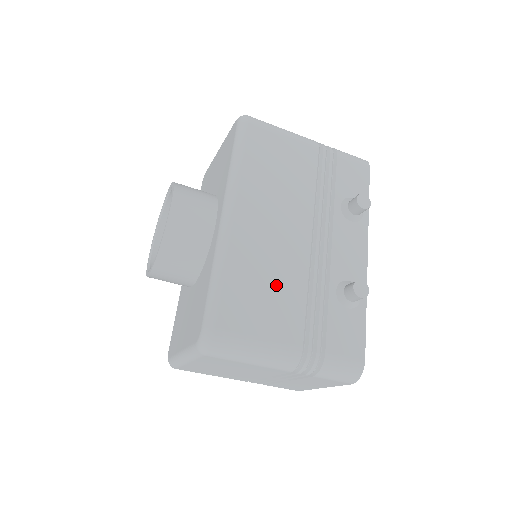
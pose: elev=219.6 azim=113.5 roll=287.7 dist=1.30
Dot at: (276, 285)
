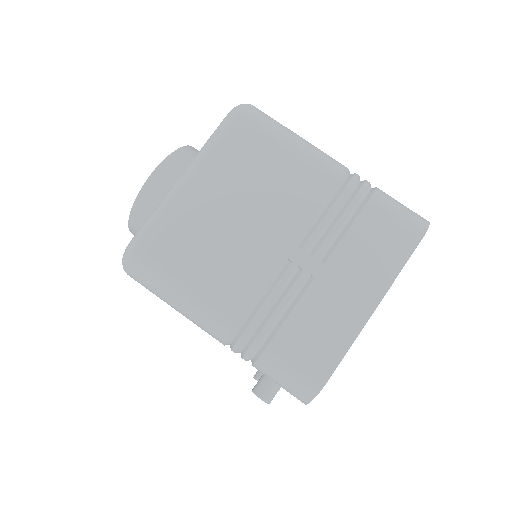
Dot at: occluded
